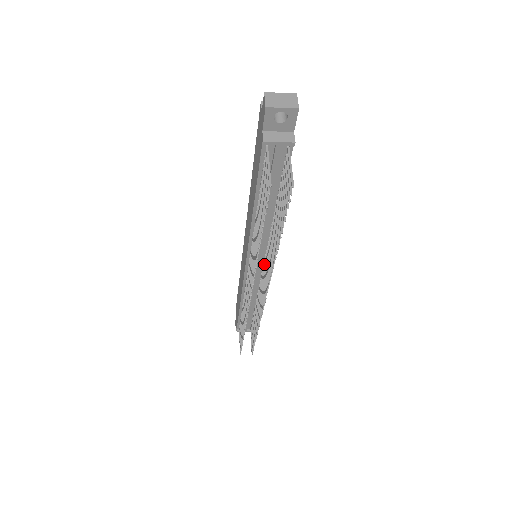
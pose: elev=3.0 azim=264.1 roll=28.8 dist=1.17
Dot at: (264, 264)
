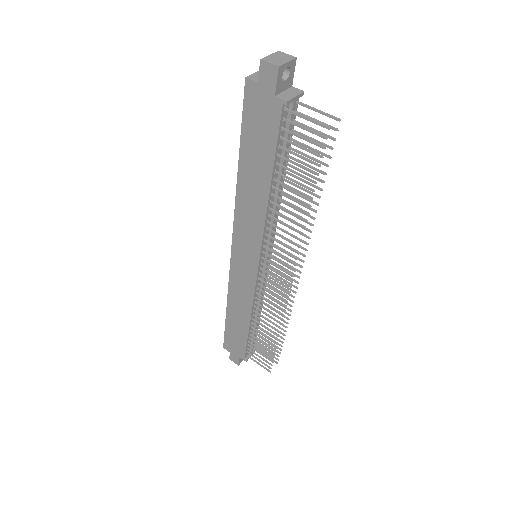
Dot at: (271, 255)
